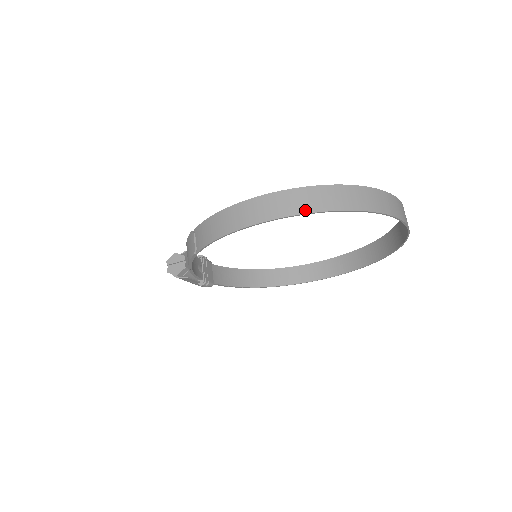
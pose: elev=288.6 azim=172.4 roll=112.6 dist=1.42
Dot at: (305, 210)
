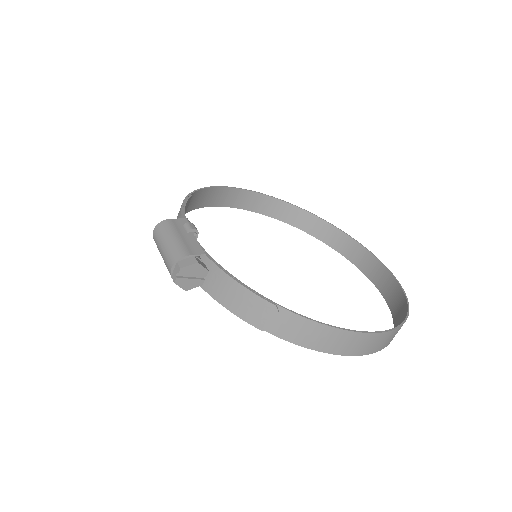
Dot at: (386, 346)
